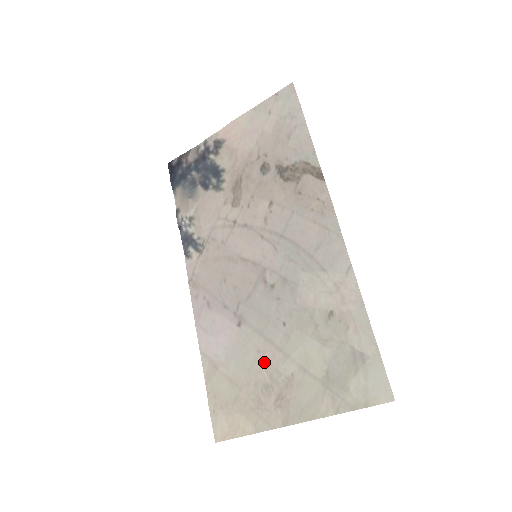
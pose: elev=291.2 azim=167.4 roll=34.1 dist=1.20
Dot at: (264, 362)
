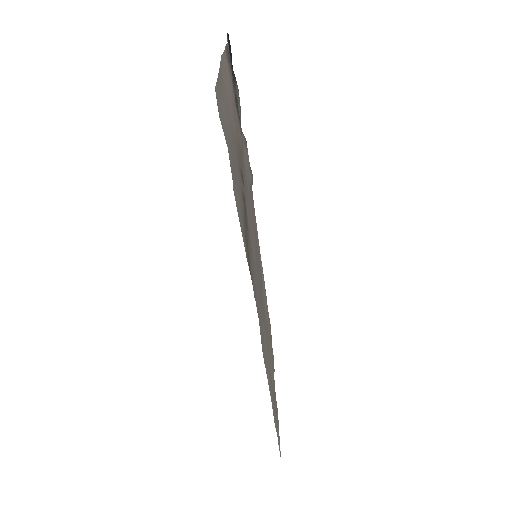
Dot at: (268, 329)
